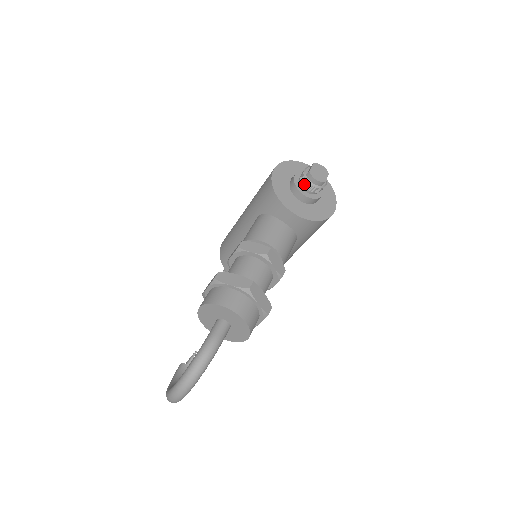
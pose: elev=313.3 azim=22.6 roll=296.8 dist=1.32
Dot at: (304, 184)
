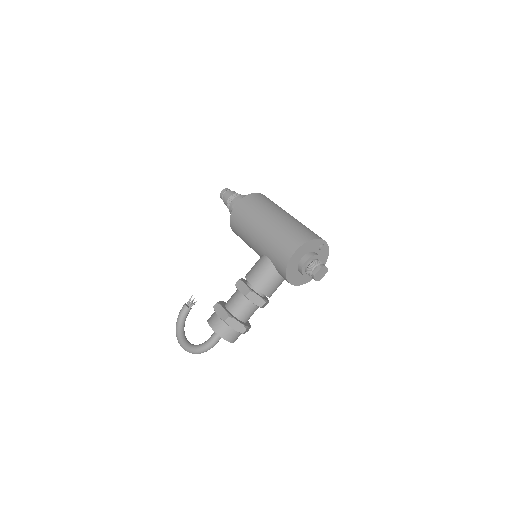
Dot at: (307, 274)
